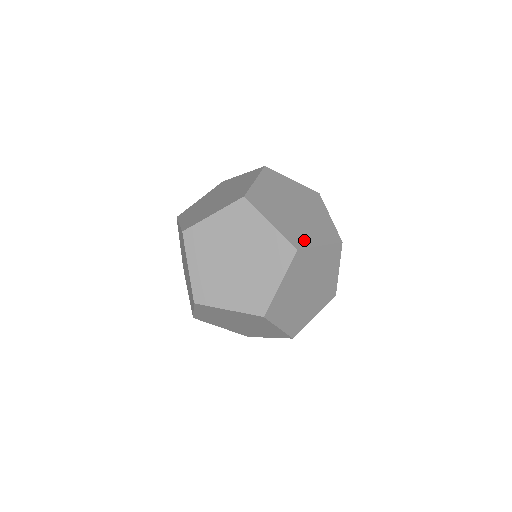
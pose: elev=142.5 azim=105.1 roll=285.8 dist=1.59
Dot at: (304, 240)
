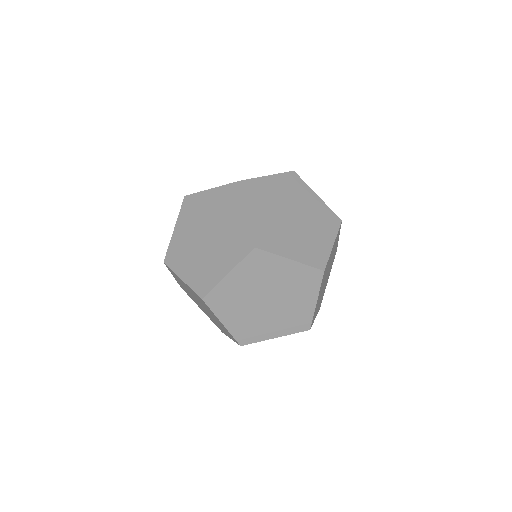
Dot at: occluded
